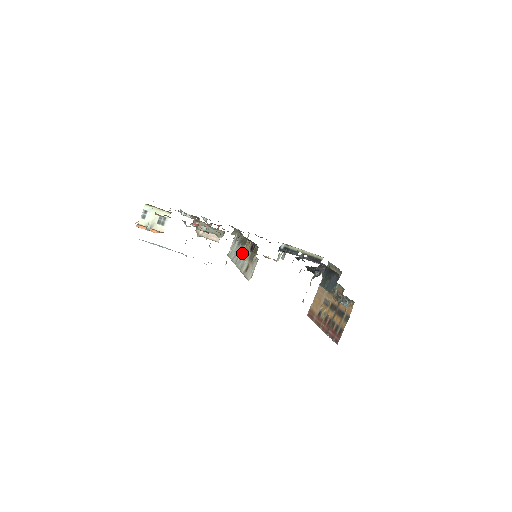
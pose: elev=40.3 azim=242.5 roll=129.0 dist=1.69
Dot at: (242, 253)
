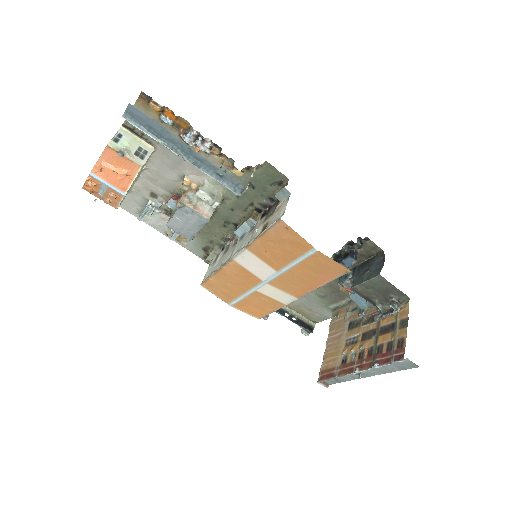
Dot at: (241, 241)
